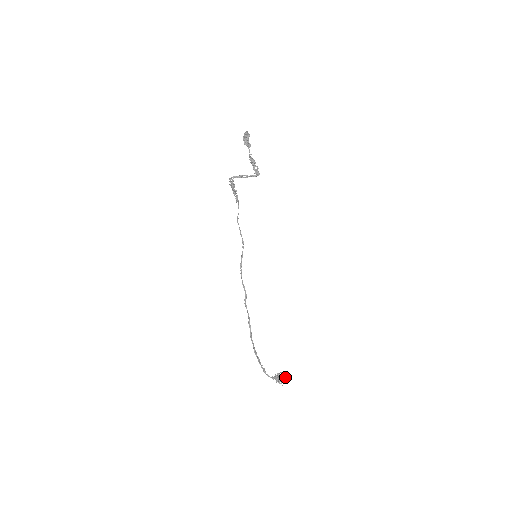
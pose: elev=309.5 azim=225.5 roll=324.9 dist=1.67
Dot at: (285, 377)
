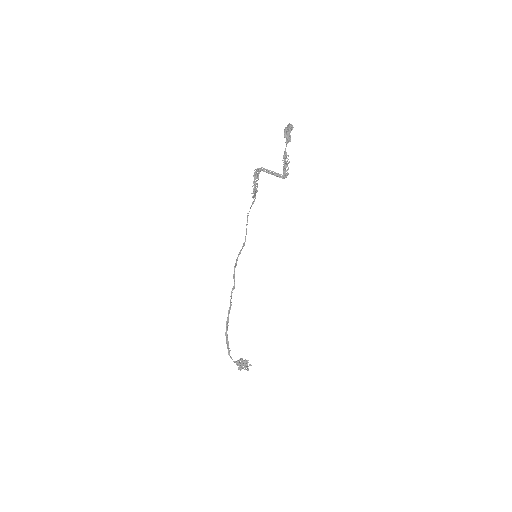
Dot at: (246, 366)
